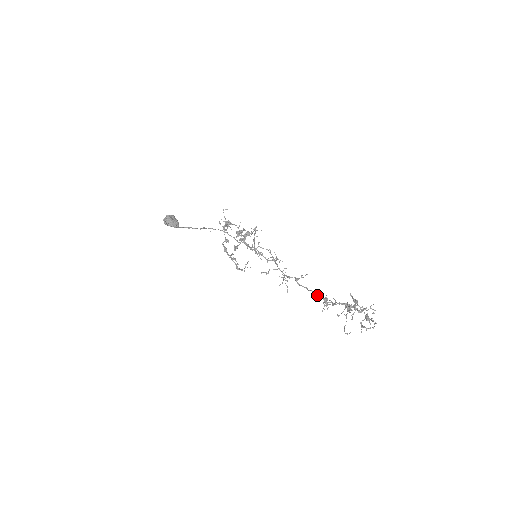
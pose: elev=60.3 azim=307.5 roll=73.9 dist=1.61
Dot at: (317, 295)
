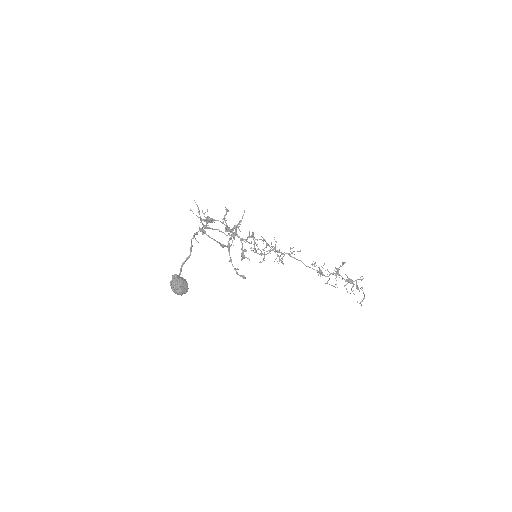
Dot at: (313, 269)
